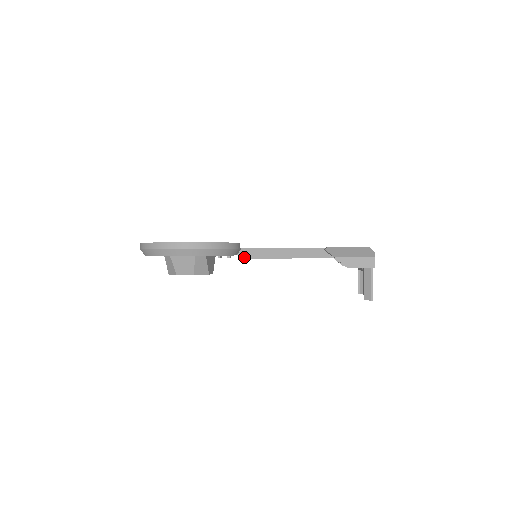
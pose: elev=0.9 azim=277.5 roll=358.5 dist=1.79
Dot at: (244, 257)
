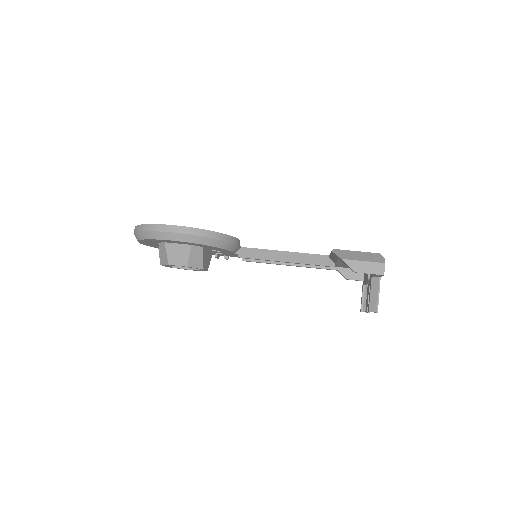
Dot at: (243, 256)
